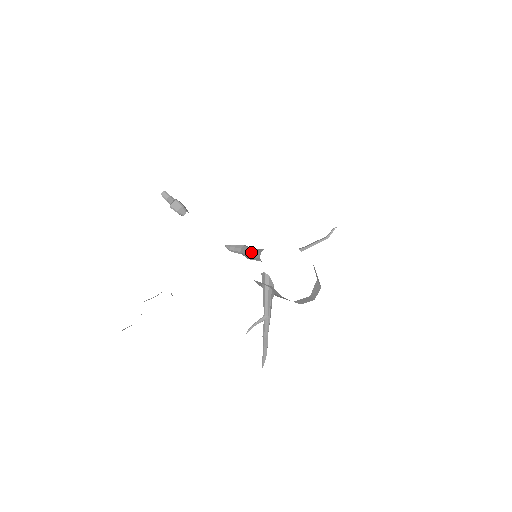
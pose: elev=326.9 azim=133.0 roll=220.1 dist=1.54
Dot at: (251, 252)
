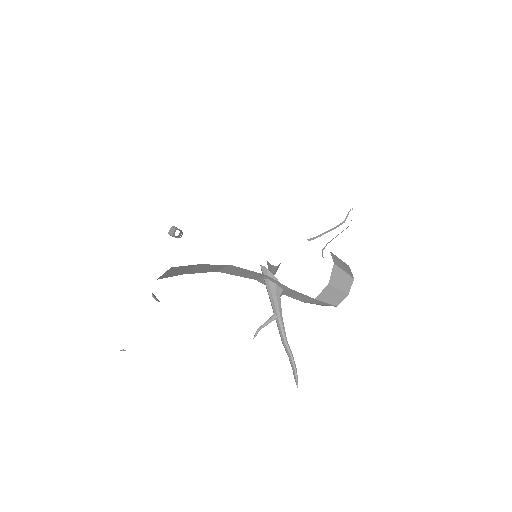
Dot at: occluded
